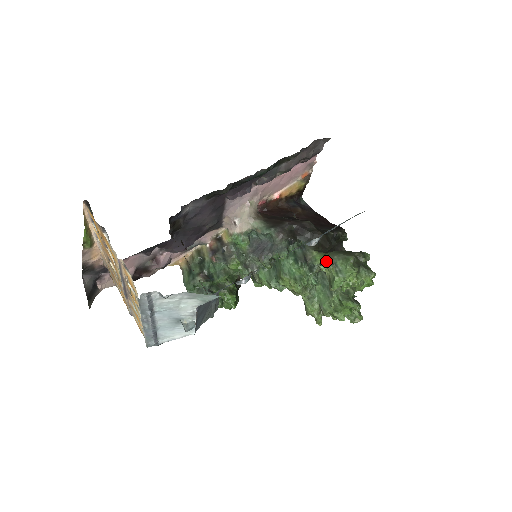
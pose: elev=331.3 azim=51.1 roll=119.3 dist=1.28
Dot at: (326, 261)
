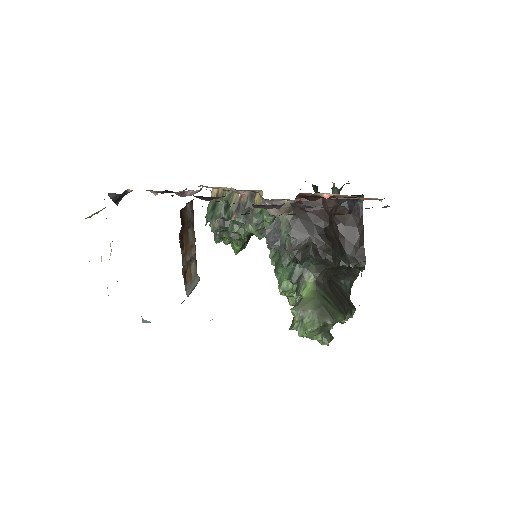
Dot at: (301, 308)
